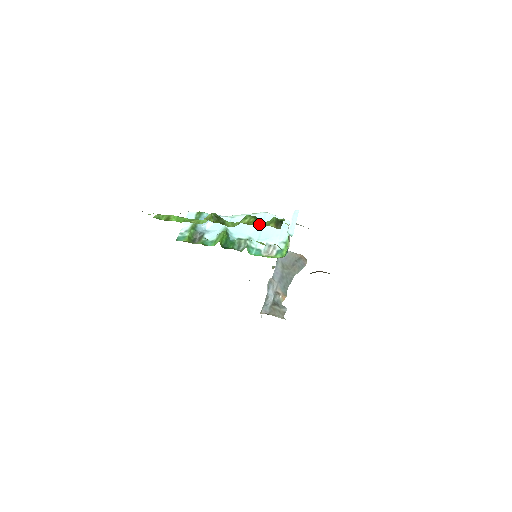
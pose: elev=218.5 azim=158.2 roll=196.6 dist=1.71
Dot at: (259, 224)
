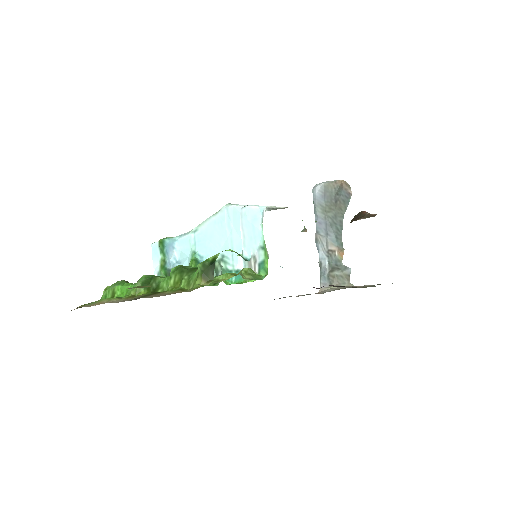
Dot at: (186, 283)
